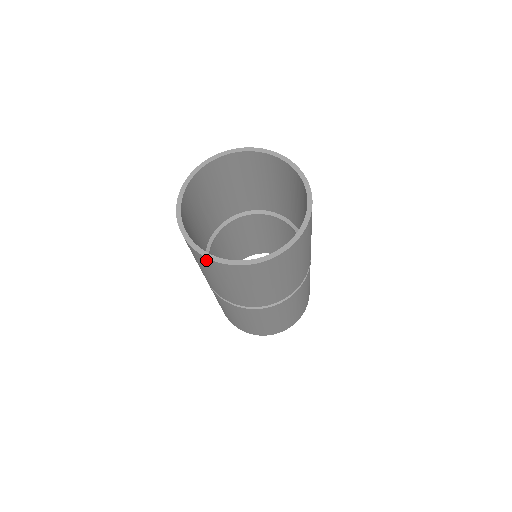
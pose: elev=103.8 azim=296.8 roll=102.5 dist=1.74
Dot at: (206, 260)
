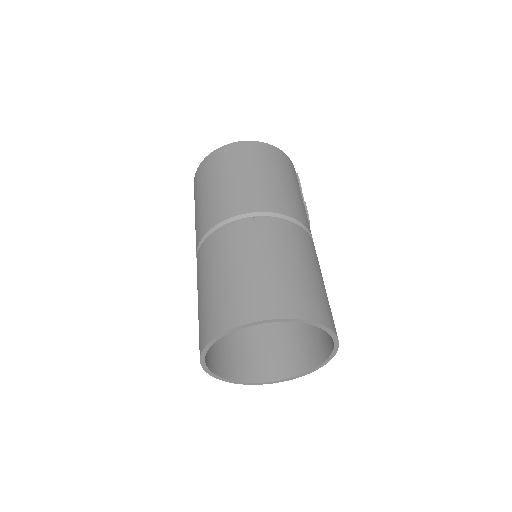
Dot at: occluded
